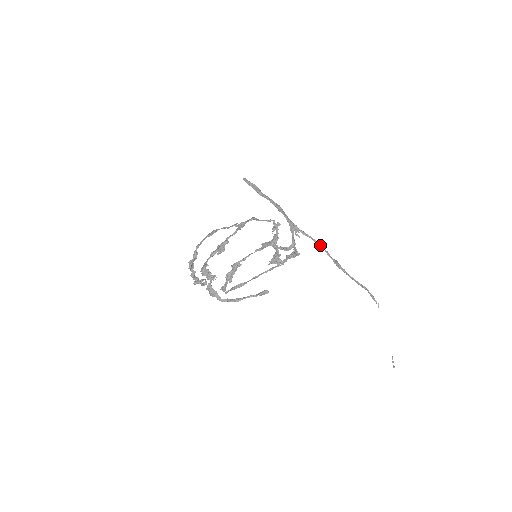
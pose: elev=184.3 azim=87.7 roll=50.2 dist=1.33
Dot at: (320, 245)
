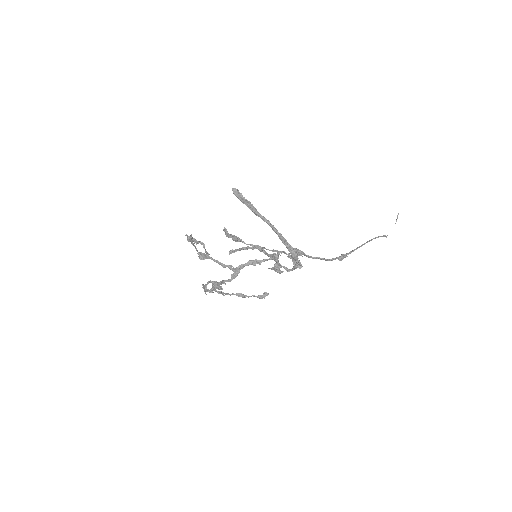
Dot at: (325, 260)
